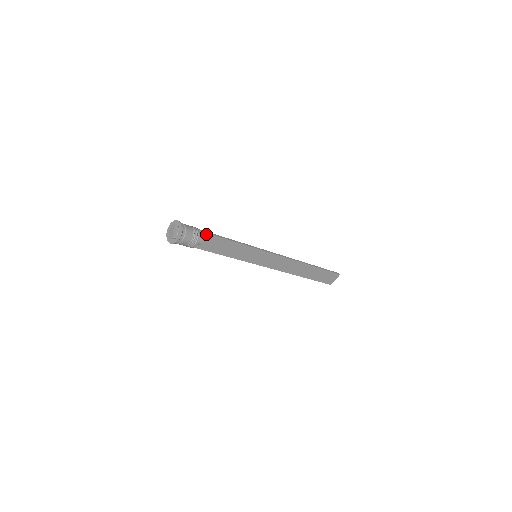
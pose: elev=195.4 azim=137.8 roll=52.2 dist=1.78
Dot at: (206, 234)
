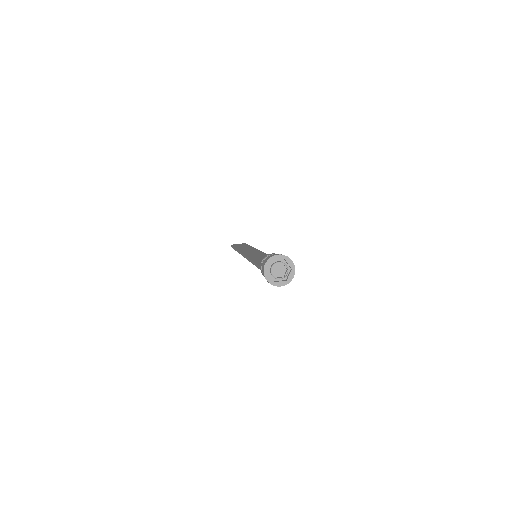
Dot at: occluded
